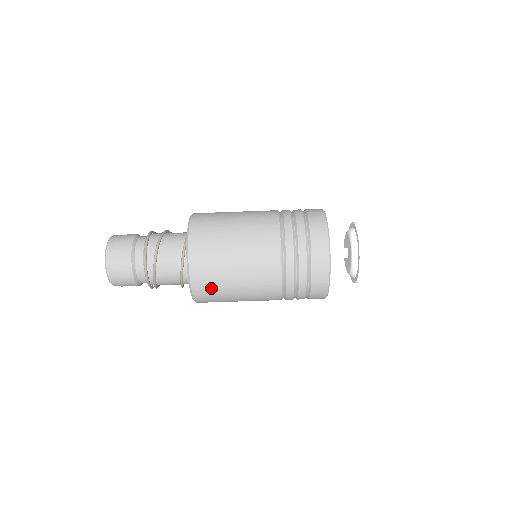
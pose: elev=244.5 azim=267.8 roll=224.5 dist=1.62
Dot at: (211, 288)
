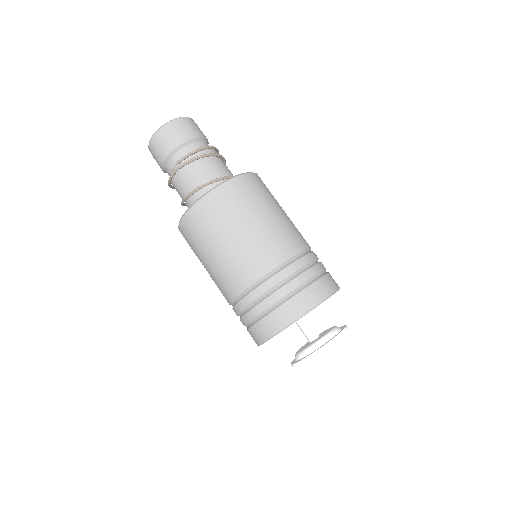
Dot at: (244, 196)
